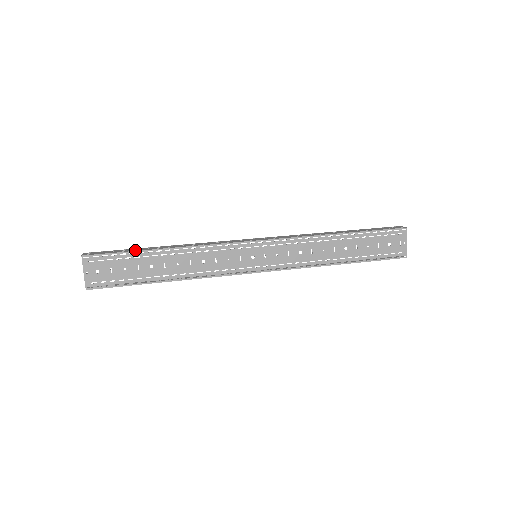
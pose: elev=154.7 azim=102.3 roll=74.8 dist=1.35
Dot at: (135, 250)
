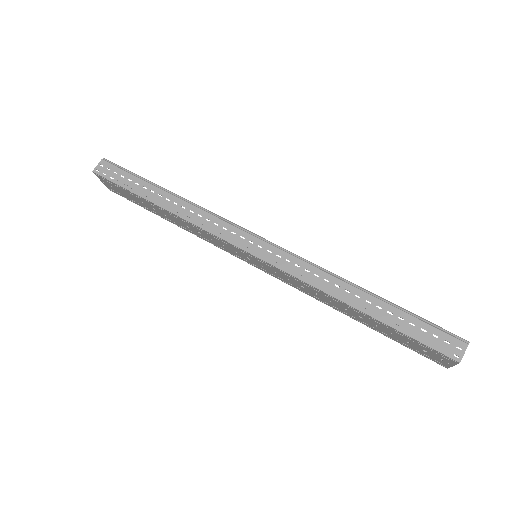
Dot at: (135, 190)
